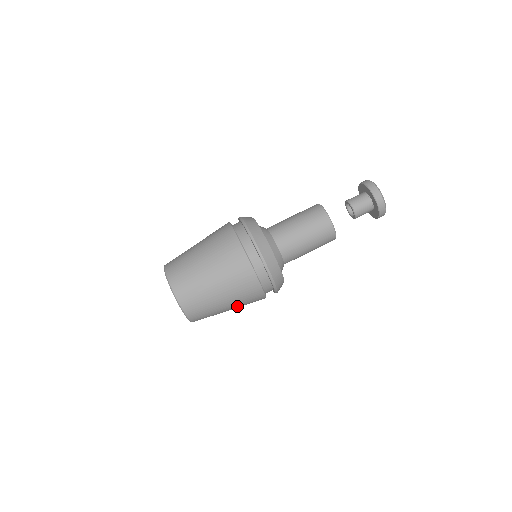
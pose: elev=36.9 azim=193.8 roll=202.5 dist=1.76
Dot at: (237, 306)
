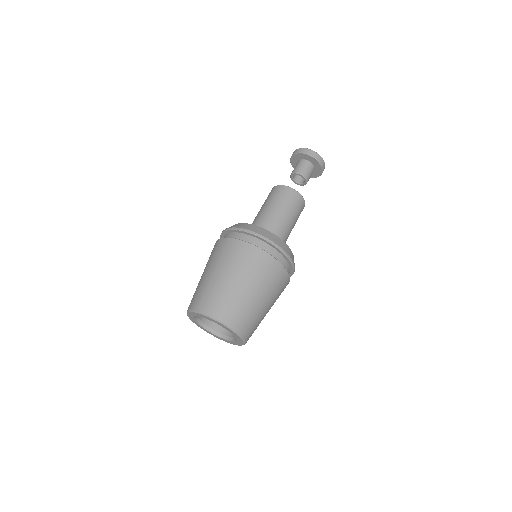
Dot at: (273, 301)
